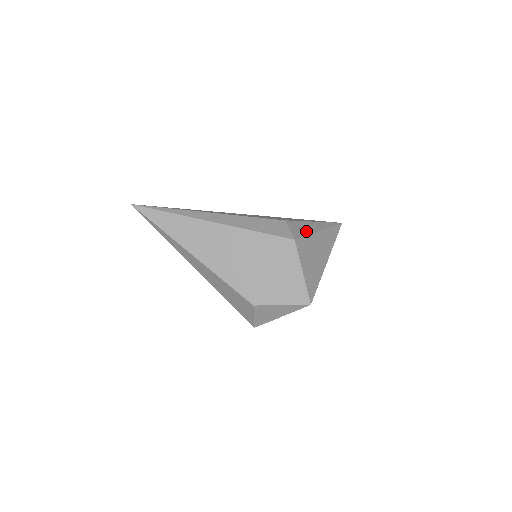
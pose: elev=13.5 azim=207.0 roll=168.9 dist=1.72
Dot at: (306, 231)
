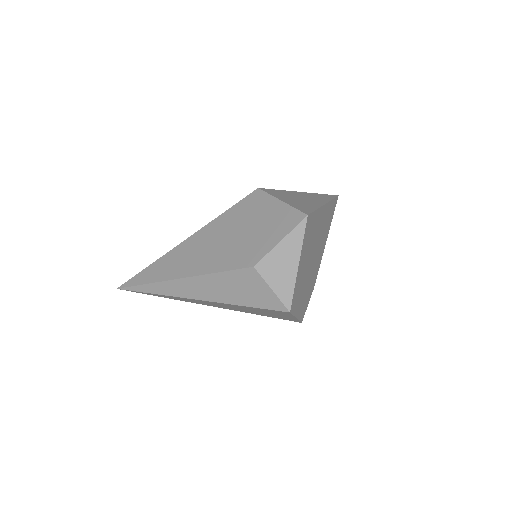
Dot at: occluded
